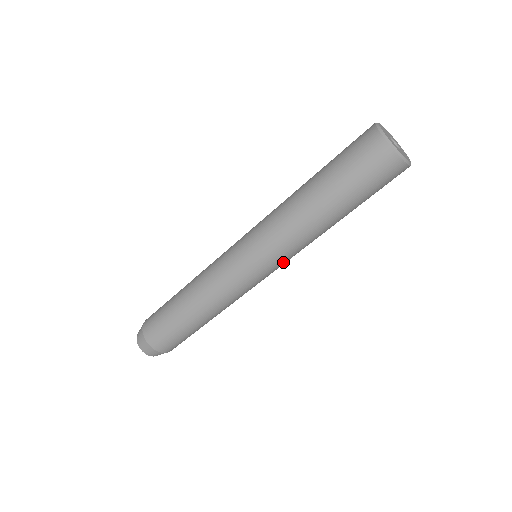
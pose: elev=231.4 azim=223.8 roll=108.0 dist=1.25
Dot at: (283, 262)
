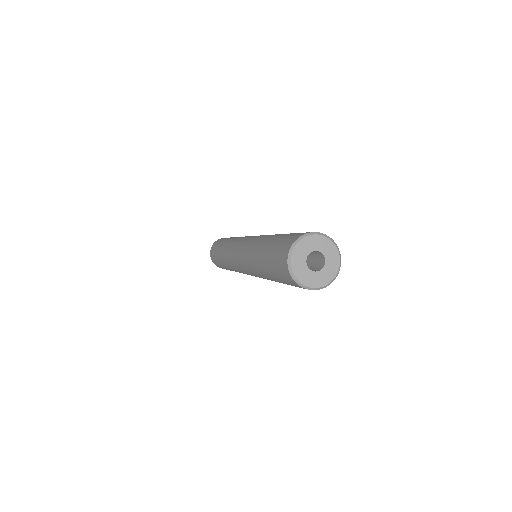
Dot at: occluded
